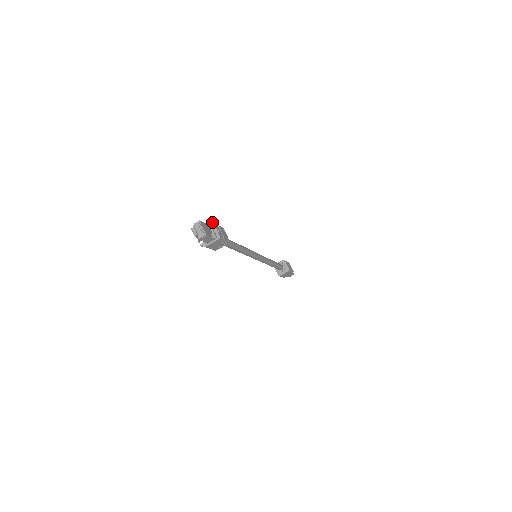
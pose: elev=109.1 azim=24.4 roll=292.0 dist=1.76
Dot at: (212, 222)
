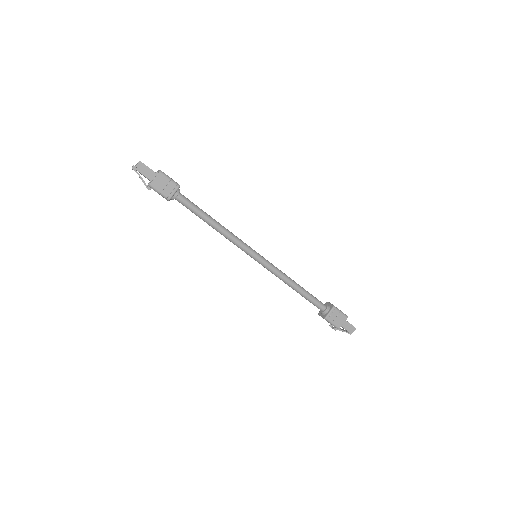
Dot at: (158, 170)
